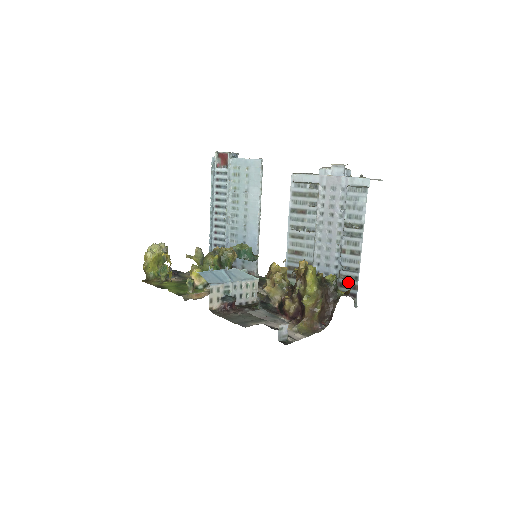
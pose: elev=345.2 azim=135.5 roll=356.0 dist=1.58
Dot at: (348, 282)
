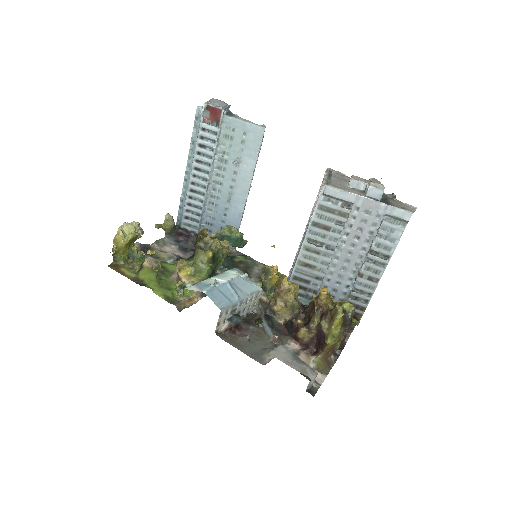
Dot at: (357, 303)
